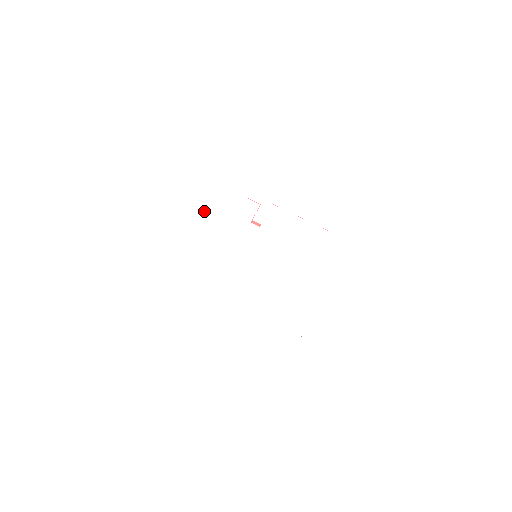
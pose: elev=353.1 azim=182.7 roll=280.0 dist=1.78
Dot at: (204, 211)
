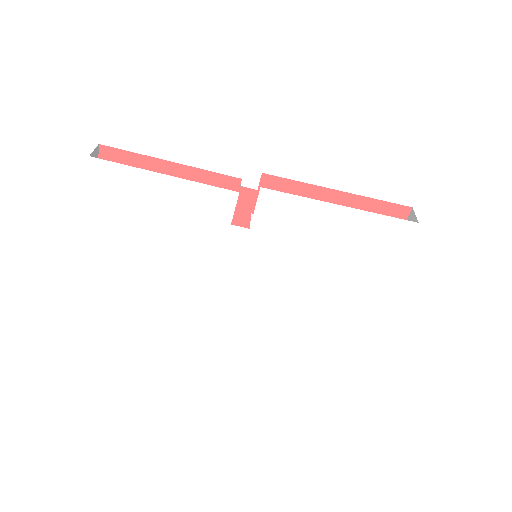
Dot at: (140, 221)
